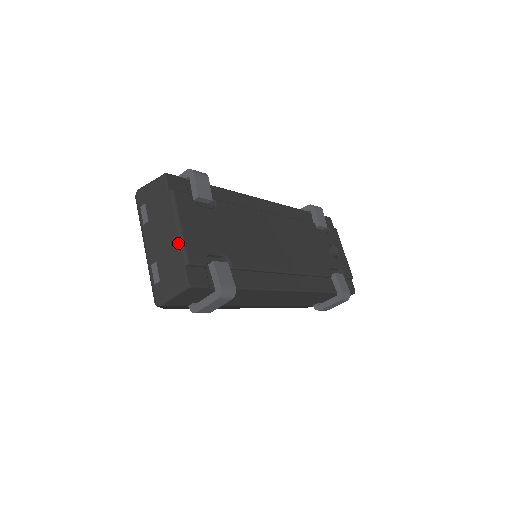
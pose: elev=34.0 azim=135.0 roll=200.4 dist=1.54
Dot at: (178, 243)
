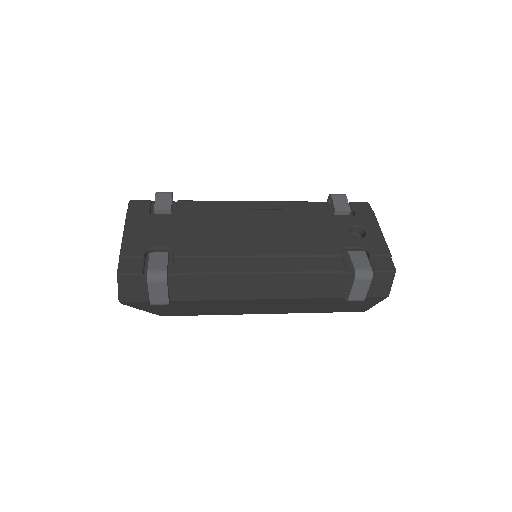
Dot at: (121, 245)
